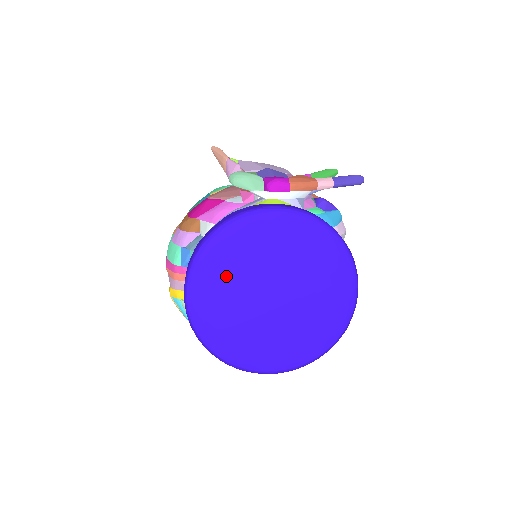
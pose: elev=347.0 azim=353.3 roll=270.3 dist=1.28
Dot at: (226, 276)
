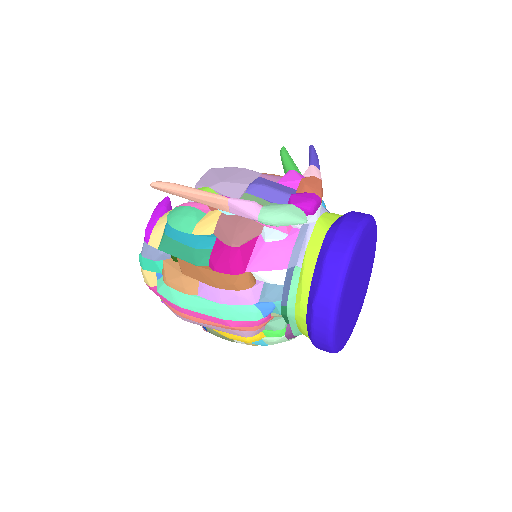
Dot at: (346, 302)
